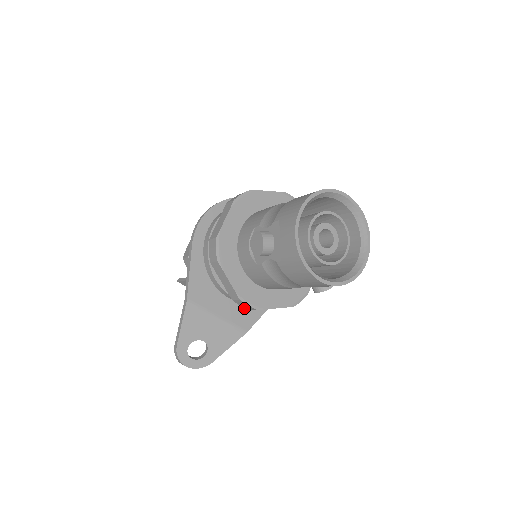
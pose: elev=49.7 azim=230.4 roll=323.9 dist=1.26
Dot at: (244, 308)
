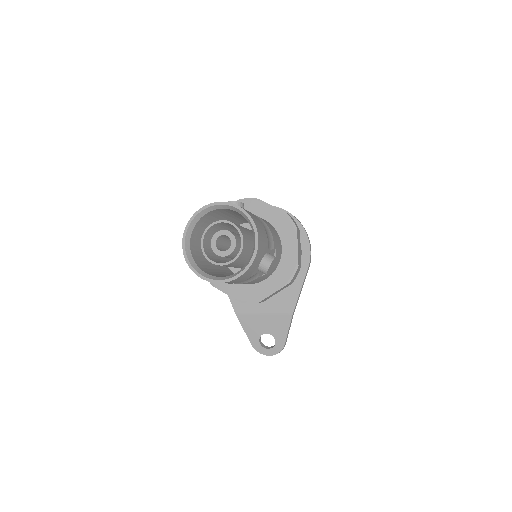
Dot at: (281, 295)
